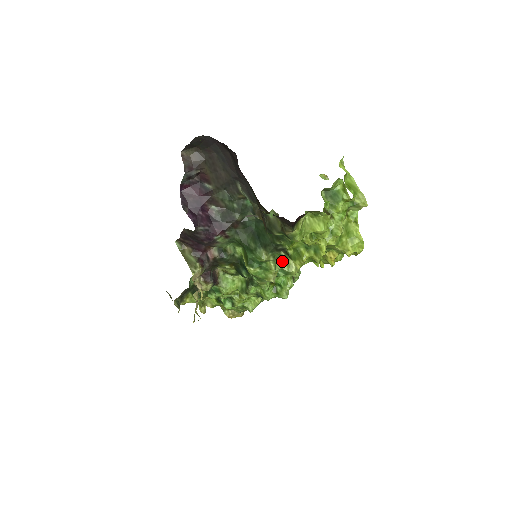
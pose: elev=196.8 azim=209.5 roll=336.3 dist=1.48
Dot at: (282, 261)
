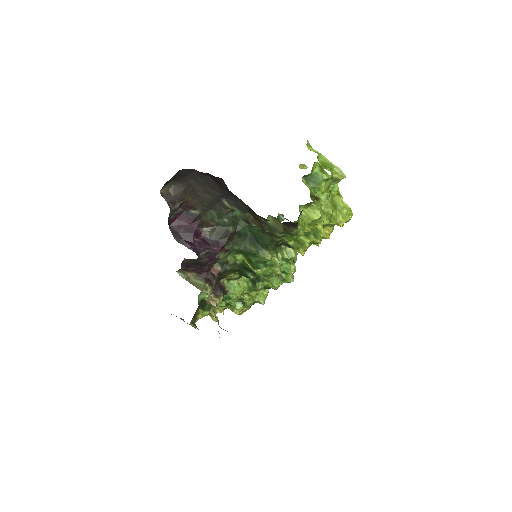
Dot at: (280, 251)
